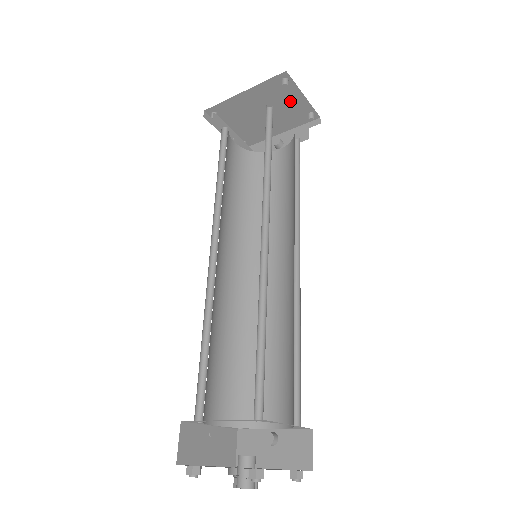
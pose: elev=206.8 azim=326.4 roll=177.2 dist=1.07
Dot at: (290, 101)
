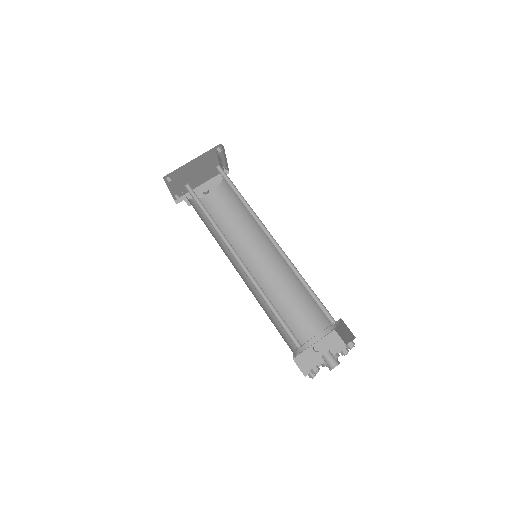
Dot at: (215, 162)
